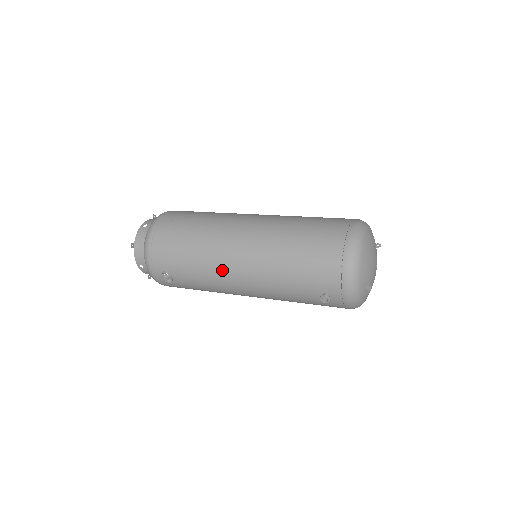
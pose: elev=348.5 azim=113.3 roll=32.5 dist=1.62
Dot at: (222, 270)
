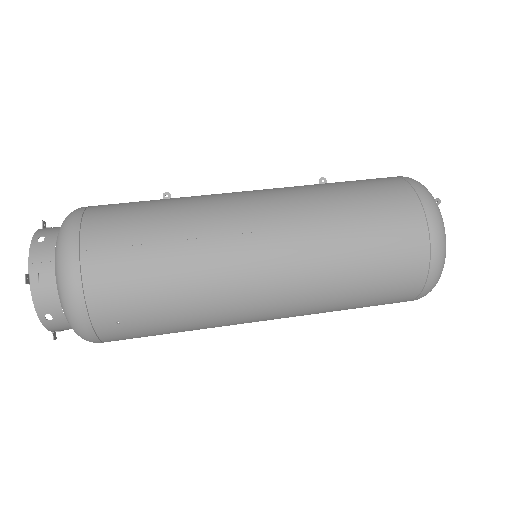
Dot at: occluded
